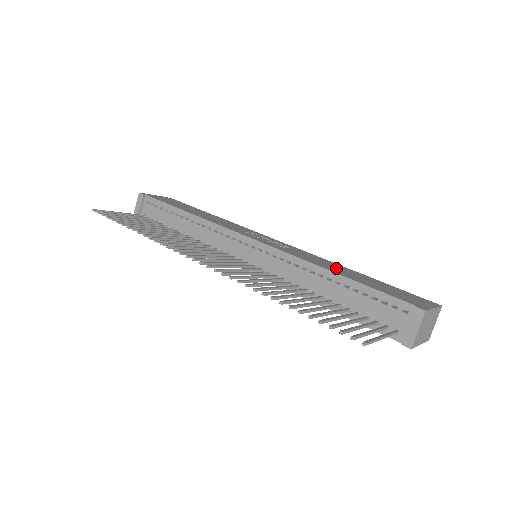
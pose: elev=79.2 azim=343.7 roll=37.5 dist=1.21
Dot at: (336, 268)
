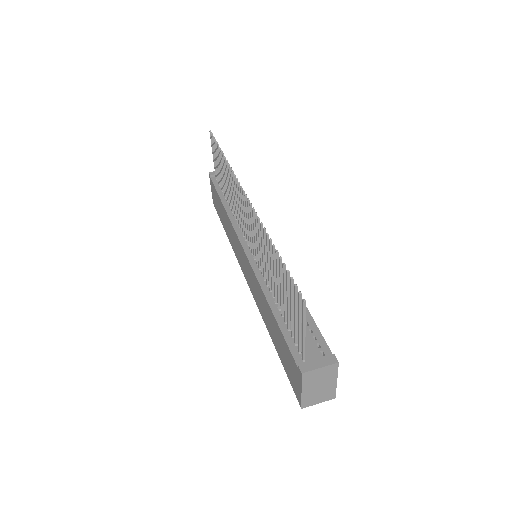
Dot at: occluded
